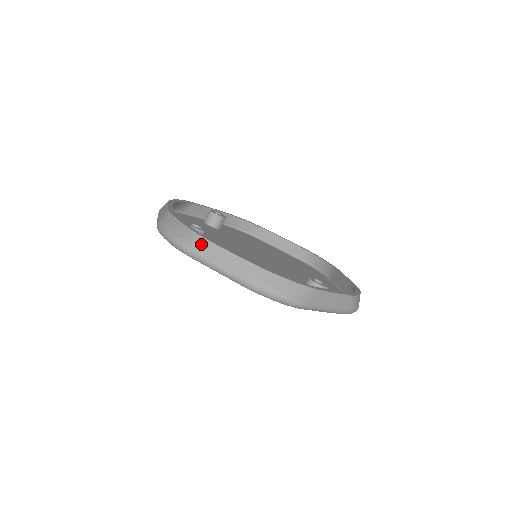
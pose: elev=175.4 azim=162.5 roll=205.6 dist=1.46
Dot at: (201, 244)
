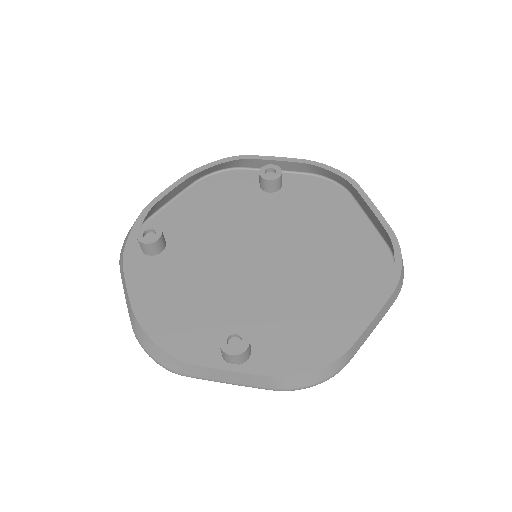
Dot at: (121, 269)
